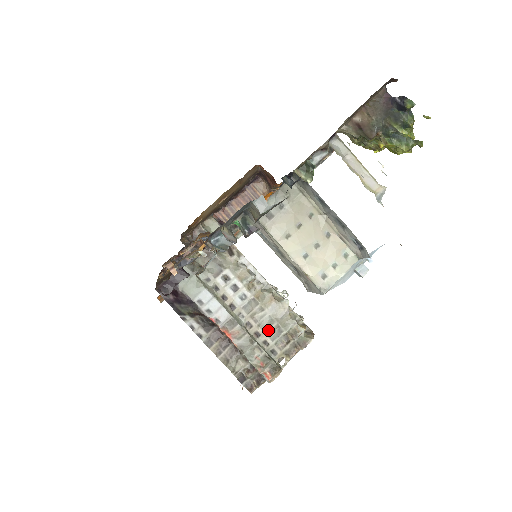
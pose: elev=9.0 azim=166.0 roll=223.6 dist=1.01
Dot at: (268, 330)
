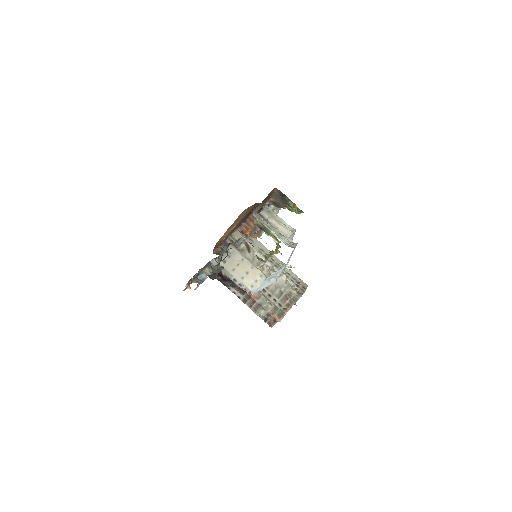
Dot at: (275, 293)
